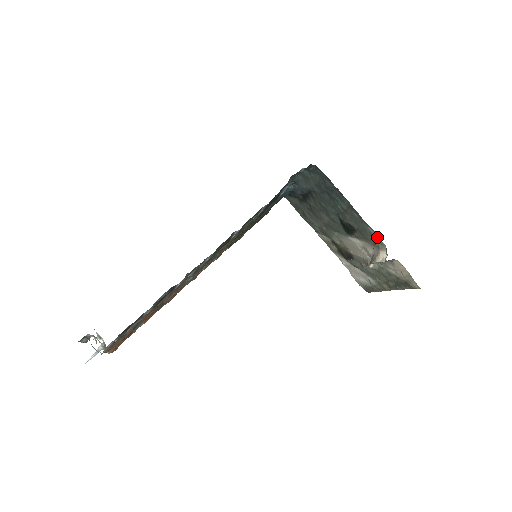
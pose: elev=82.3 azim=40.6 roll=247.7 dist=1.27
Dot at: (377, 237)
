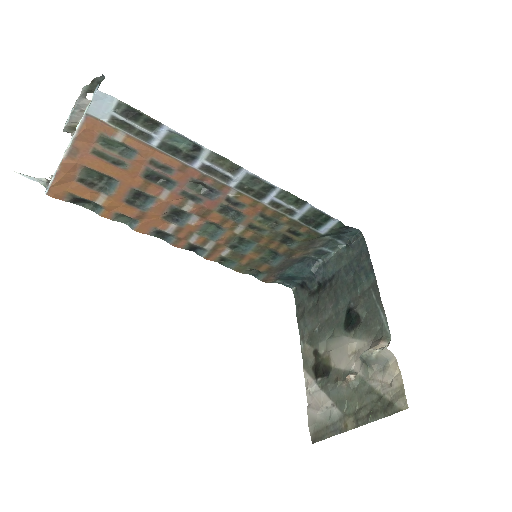
Dot at: (386, 325)
